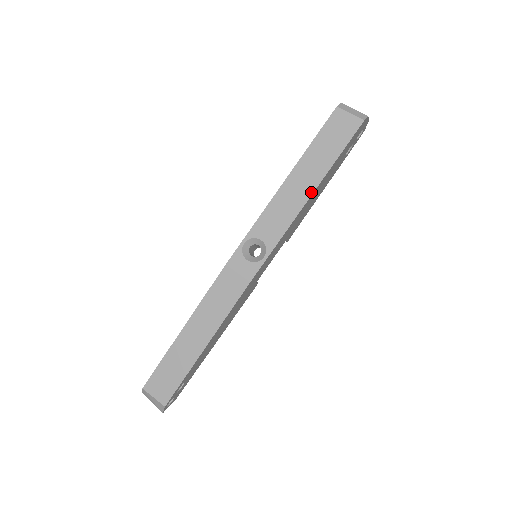
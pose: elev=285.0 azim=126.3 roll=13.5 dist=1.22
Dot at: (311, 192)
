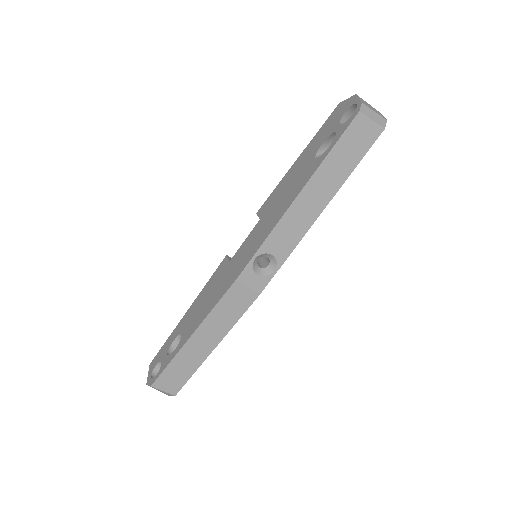
Dot at: (324, 206)
